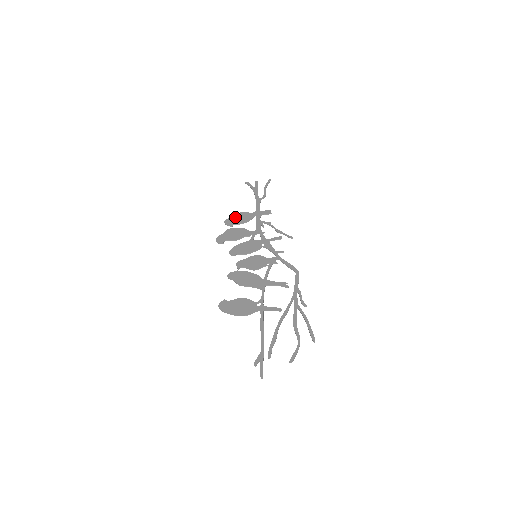
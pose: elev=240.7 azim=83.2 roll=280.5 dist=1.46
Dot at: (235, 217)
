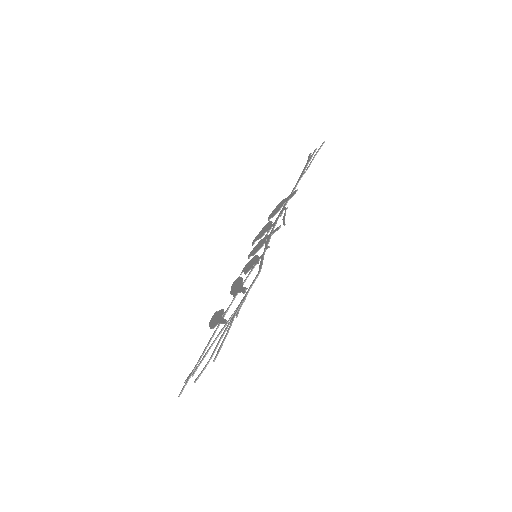
Dot at: (276, 208)
